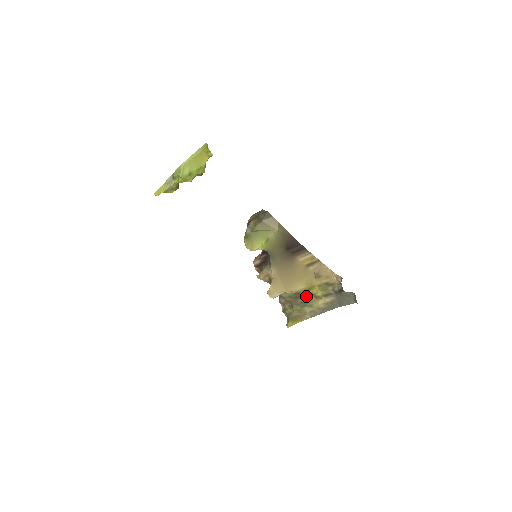
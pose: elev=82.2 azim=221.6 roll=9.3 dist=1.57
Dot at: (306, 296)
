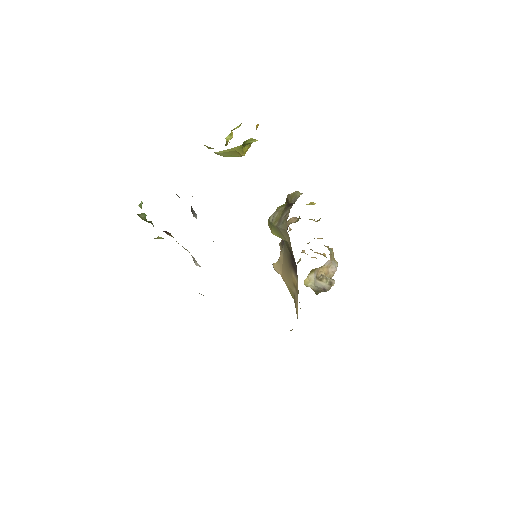
Dot at: occluded
